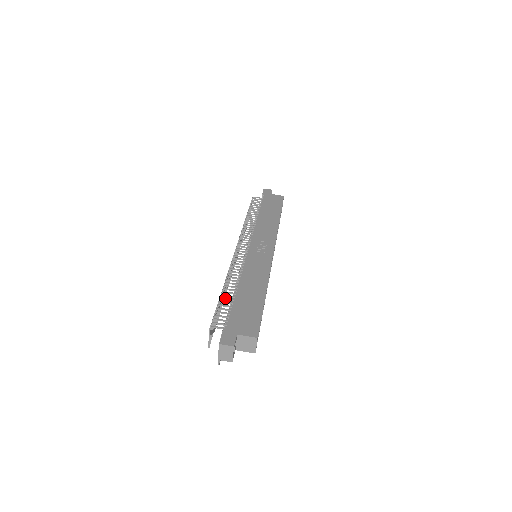
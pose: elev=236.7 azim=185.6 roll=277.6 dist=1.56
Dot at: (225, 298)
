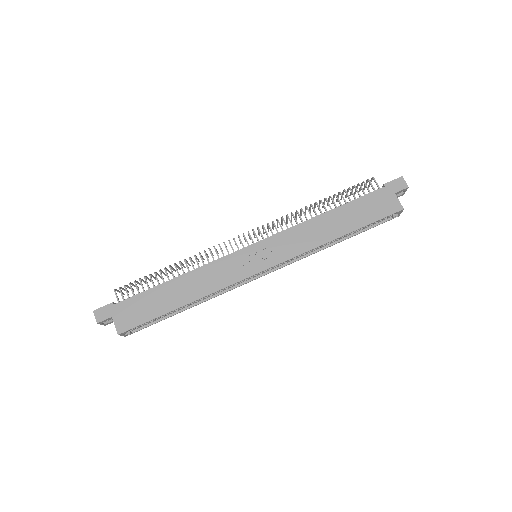
Dot at: (156, 276)
